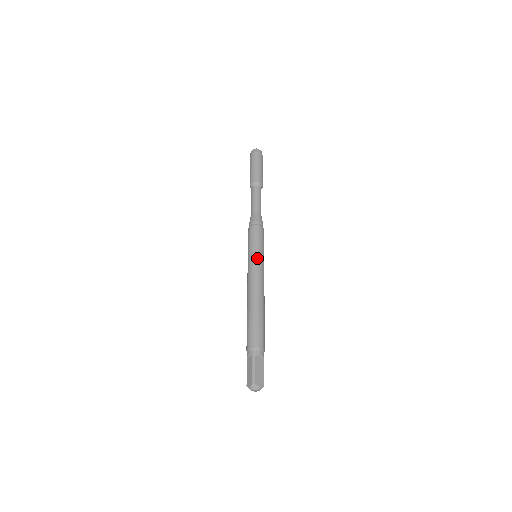
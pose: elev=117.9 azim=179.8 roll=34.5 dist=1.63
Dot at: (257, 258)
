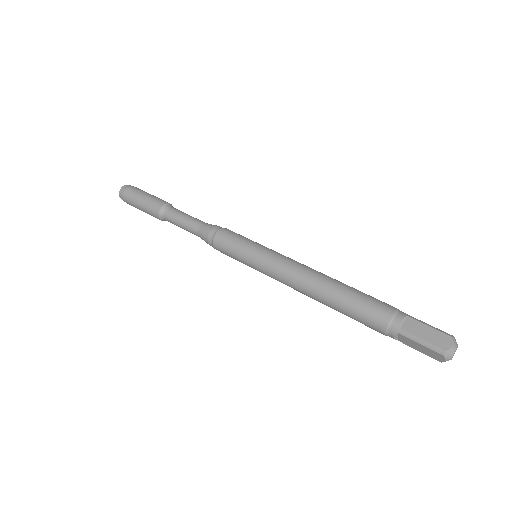
Dot at: occluded
